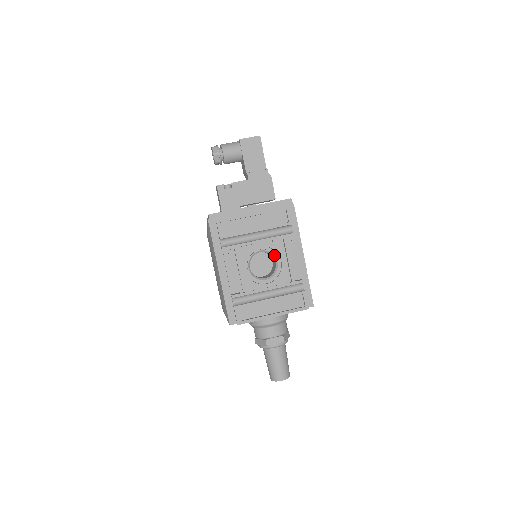
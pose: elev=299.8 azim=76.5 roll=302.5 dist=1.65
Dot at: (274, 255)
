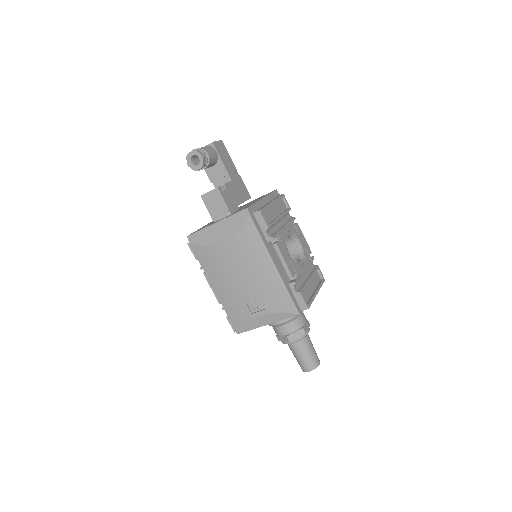
Dot at: (295, 238)
